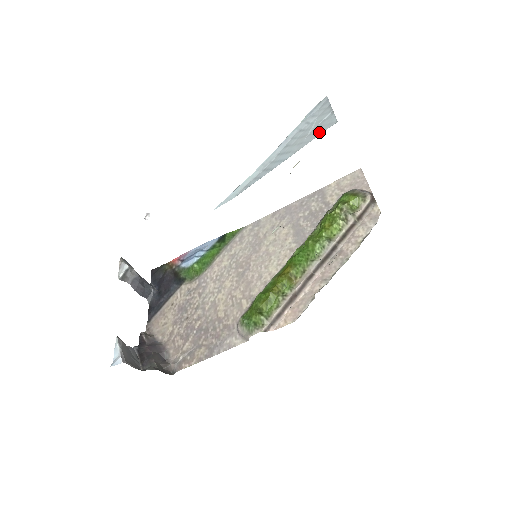
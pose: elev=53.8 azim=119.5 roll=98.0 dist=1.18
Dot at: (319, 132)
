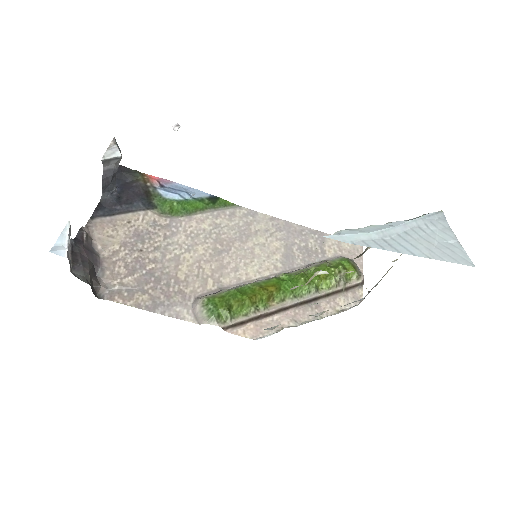
Dot at: (454, 258)
